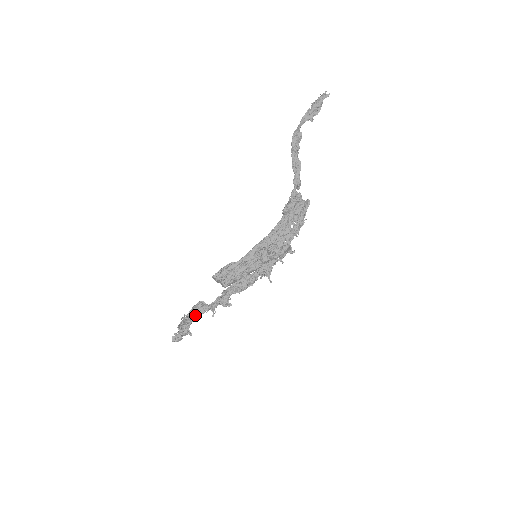
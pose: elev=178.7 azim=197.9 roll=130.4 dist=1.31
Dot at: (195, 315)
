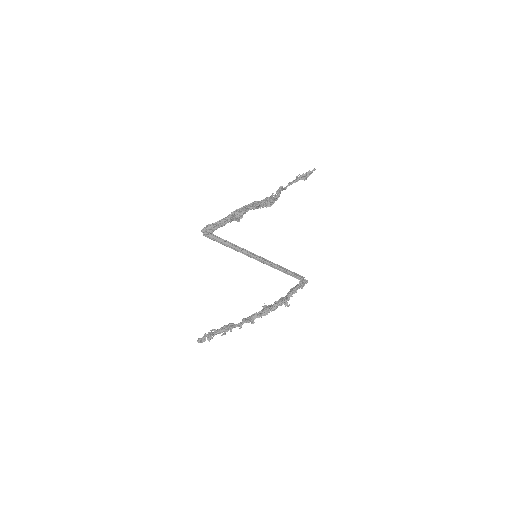
Dot at: (222, 329)
